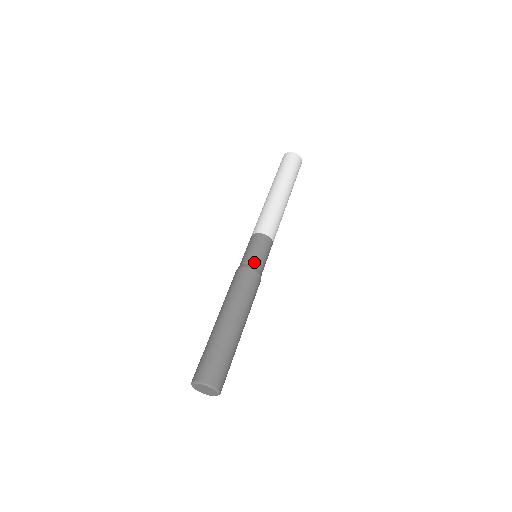
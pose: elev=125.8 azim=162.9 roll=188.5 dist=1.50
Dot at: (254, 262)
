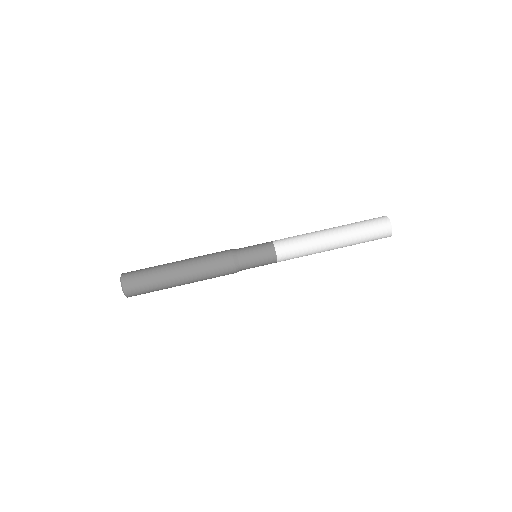
Dot at: (241, 254)
